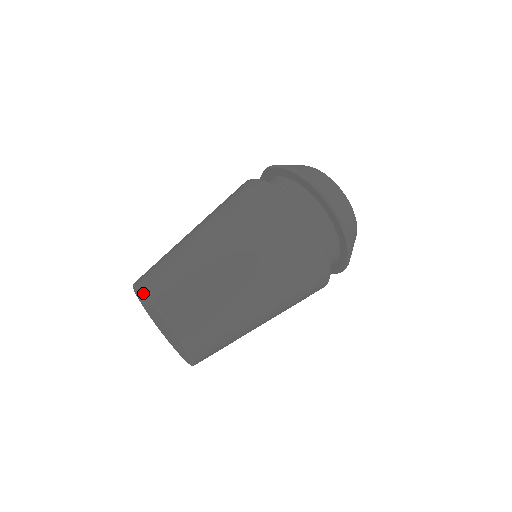
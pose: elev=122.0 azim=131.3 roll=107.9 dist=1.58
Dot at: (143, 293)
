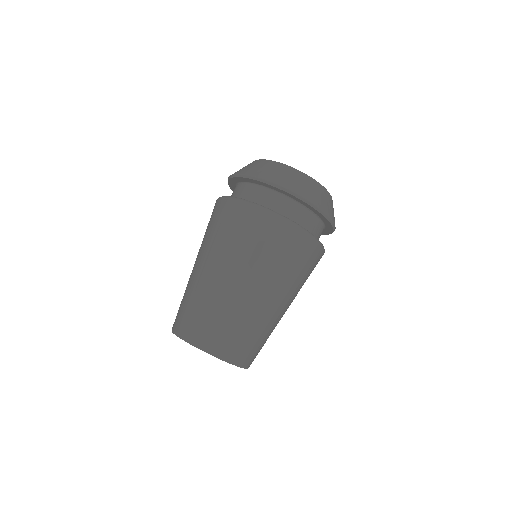
Dot at: occluded
